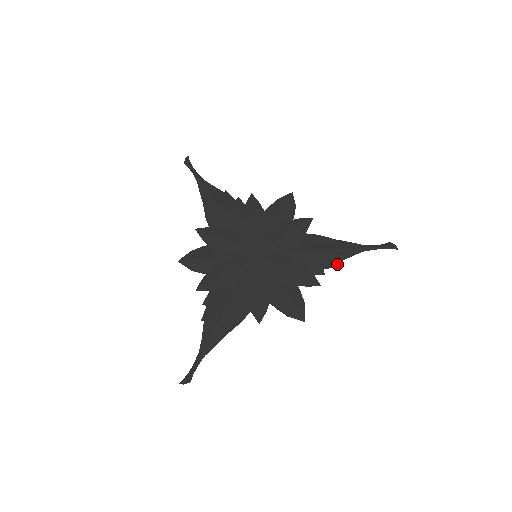
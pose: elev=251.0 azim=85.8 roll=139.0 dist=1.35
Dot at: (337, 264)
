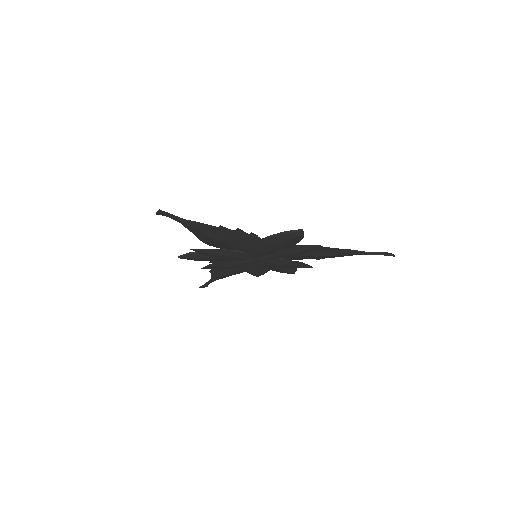
Dot at: occluded
